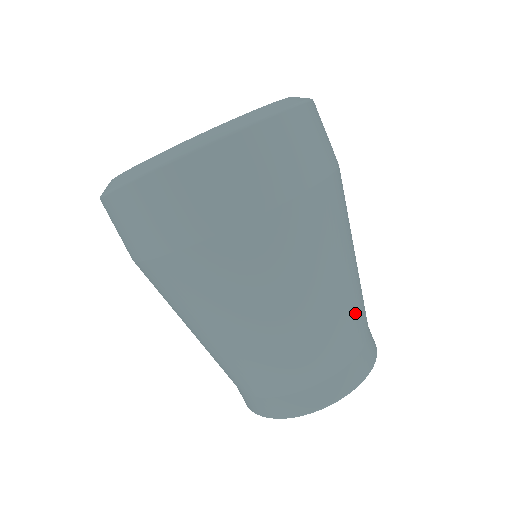
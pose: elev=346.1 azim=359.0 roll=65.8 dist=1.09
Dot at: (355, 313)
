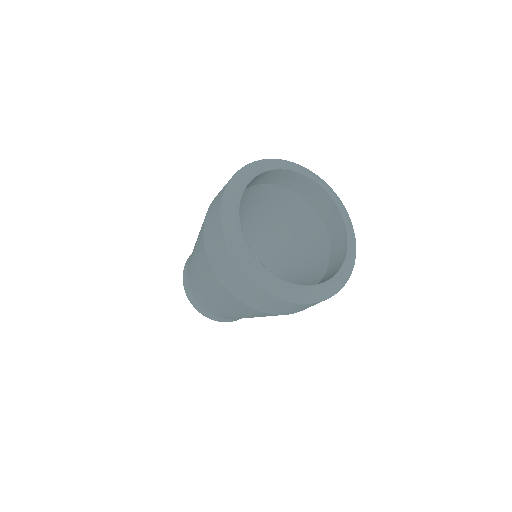
Dot at: occluded
